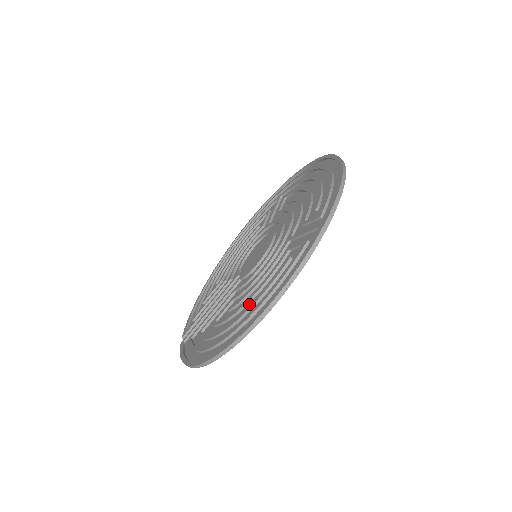
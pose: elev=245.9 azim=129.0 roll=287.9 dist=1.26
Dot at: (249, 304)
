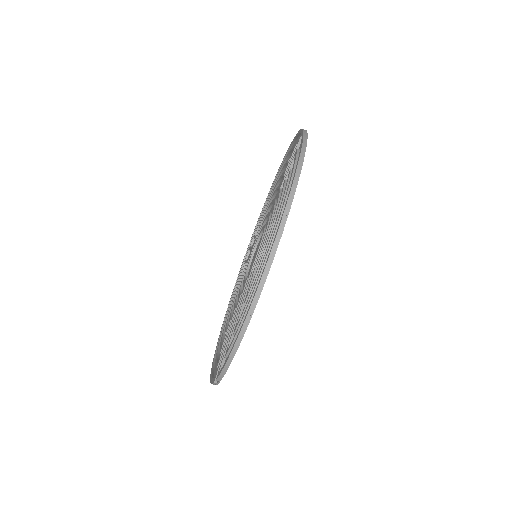
Dot at: occluded
